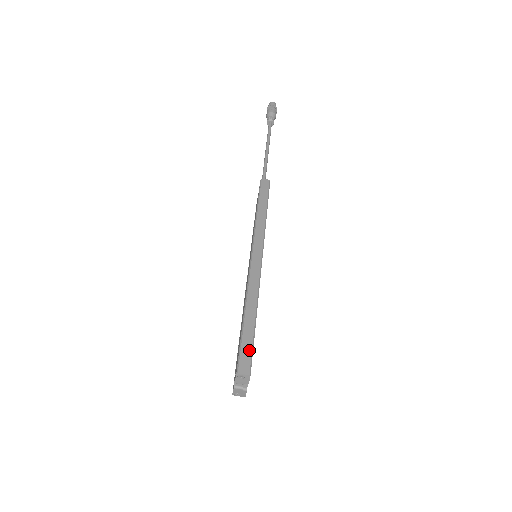
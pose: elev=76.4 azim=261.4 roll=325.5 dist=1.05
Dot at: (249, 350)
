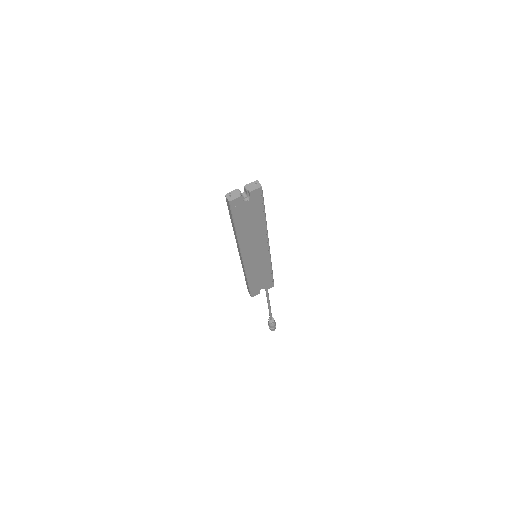
Dot at: (263, 197)
